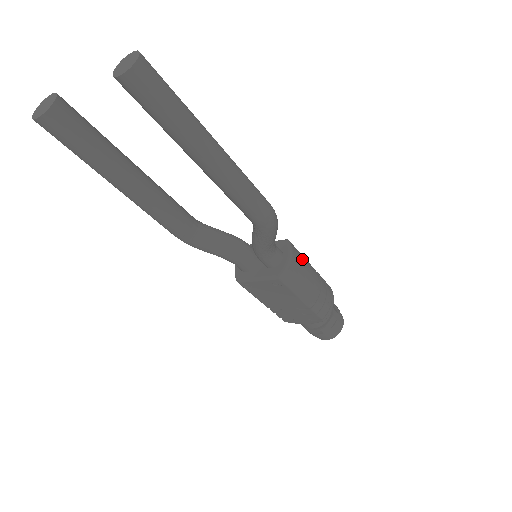
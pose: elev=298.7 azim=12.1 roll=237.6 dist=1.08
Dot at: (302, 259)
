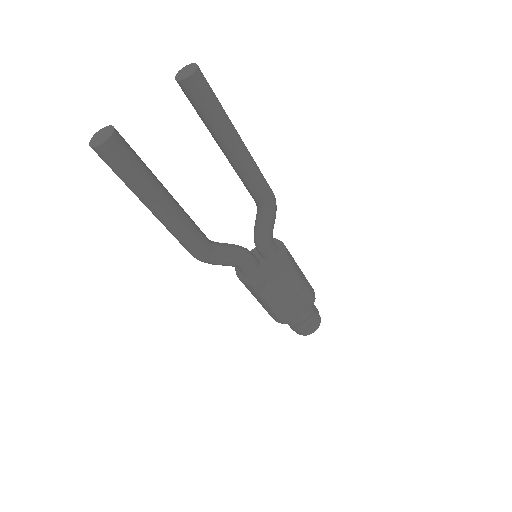
Dot at: occluded
